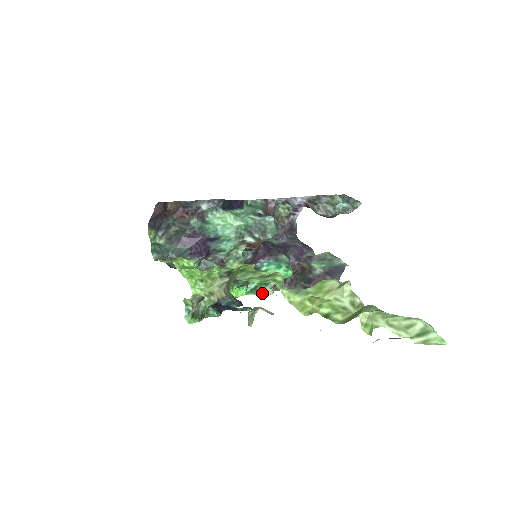
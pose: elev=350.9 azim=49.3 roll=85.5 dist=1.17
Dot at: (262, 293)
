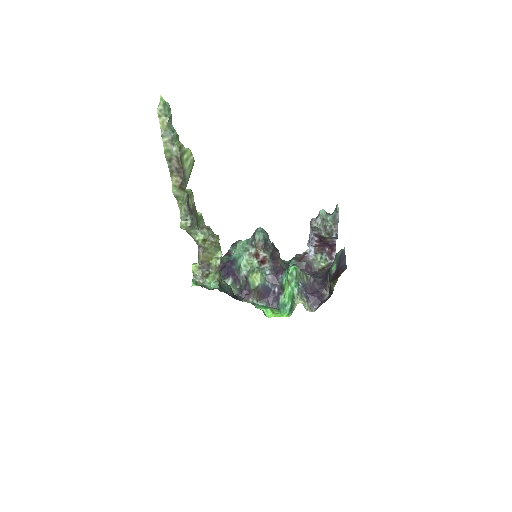
Dot at: (295, 307)
